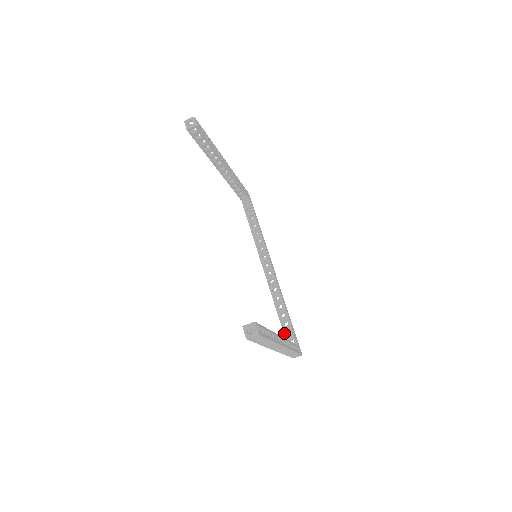
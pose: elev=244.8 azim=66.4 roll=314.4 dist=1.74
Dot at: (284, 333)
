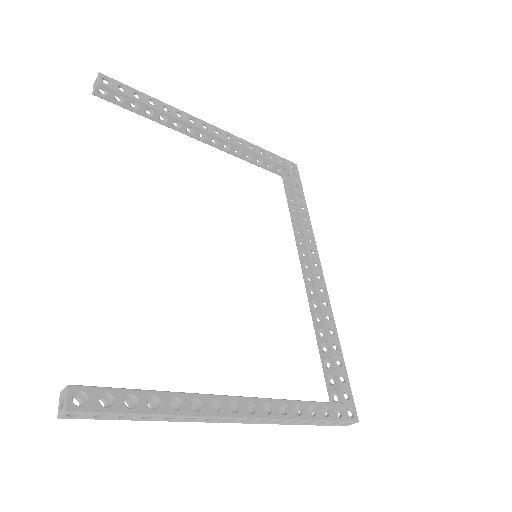
Dot at: (325, 380)
